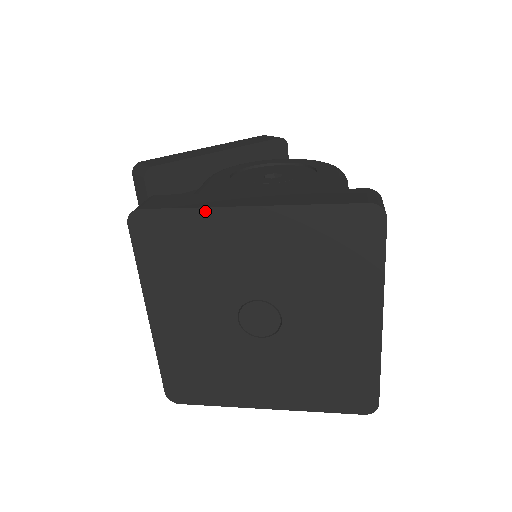
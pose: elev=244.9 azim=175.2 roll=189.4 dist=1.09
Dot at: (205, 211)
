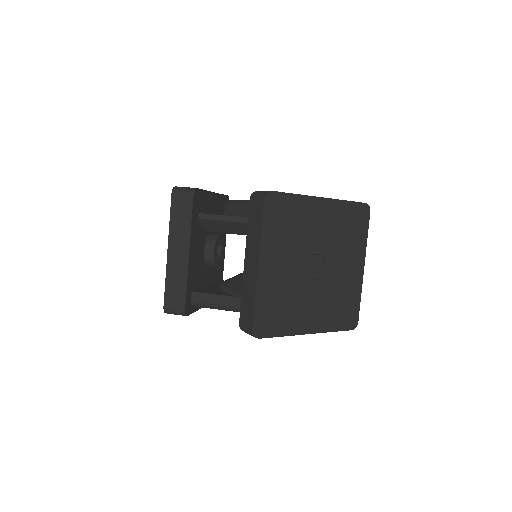
Dot at: (304, 197)
